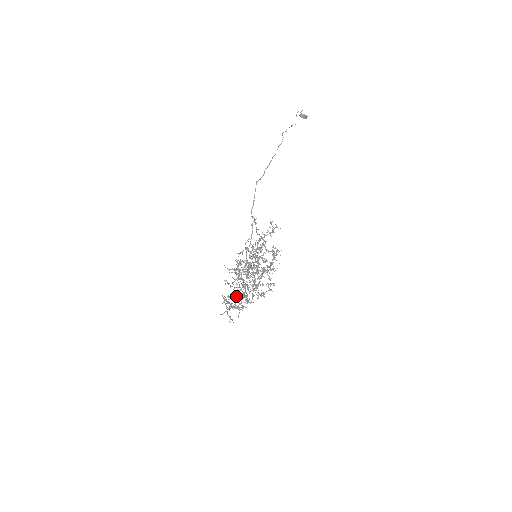
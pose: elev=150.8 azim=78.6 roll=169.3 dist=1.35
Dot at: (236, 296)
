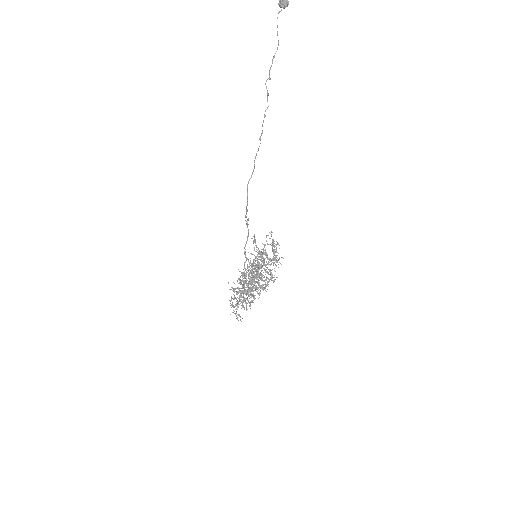
Dot at: (243, 300)
